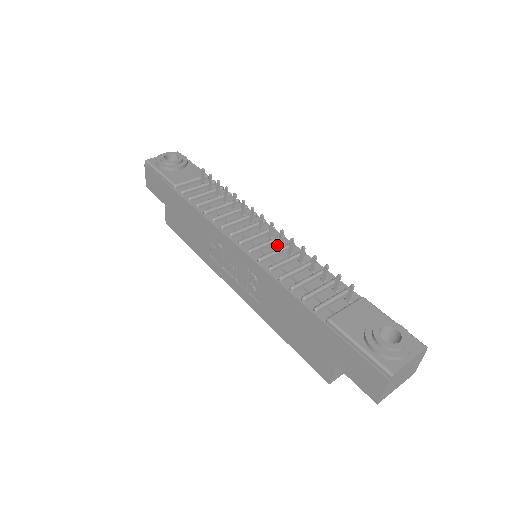
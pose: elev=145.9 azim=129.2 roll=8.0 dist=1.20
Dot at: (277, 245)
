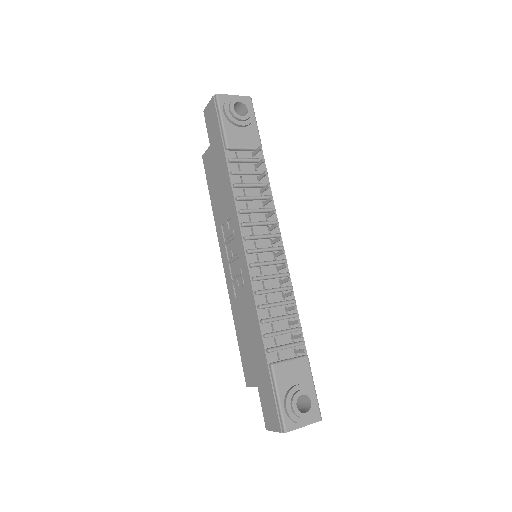
Dot at: (276, 267)
